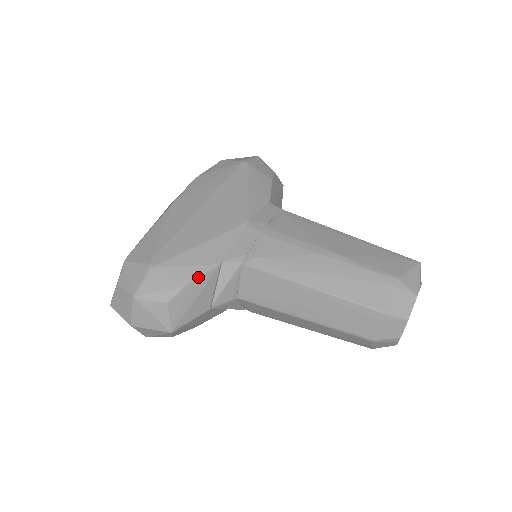
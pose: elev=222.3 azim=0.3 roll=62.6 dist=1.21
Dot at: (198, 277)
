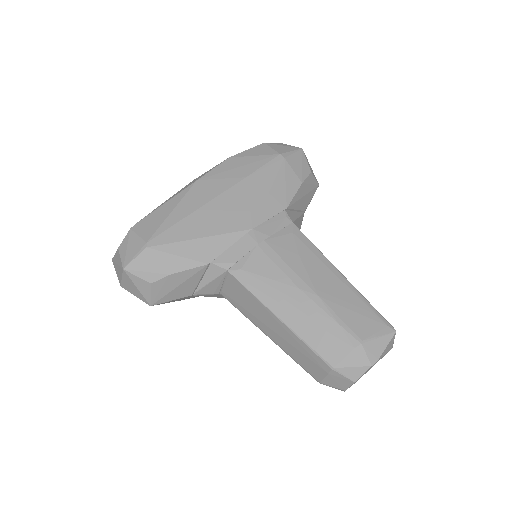
Dot at: (184, 270)
